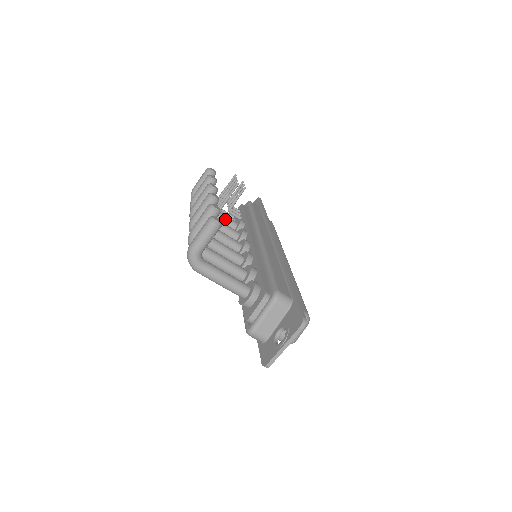
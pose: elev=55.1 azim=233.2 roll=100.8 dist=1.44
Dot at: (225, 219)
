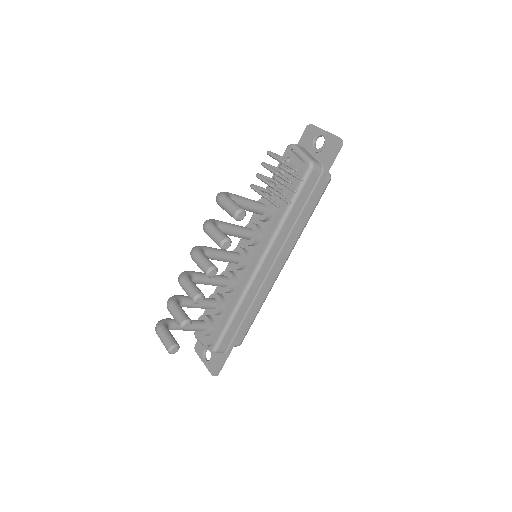
Dot at: (250, 211)
